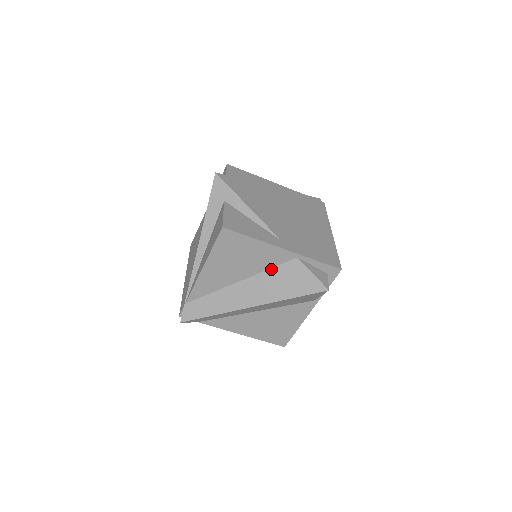
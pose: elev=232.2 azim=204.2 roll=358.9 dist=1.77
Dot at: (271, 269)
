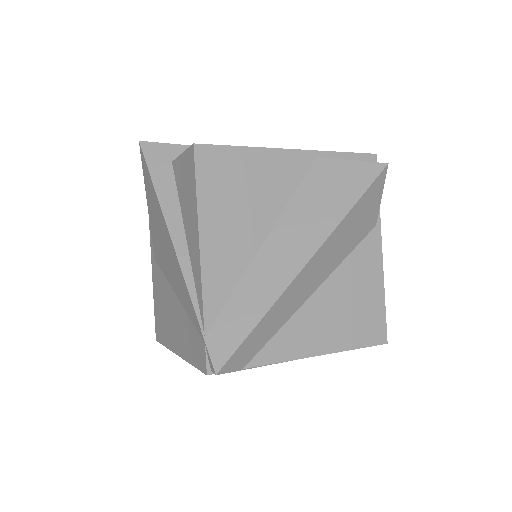
Dot at: (295, 193)
